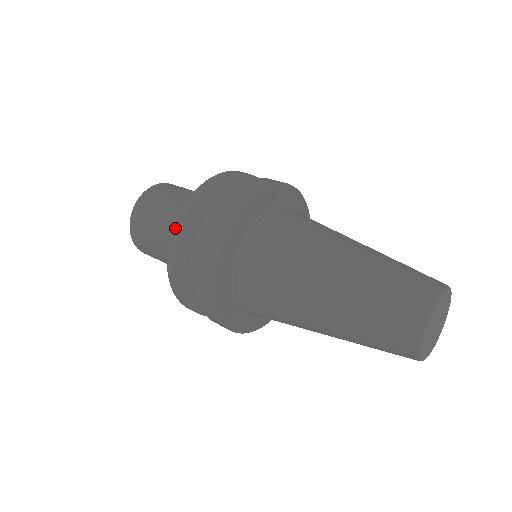
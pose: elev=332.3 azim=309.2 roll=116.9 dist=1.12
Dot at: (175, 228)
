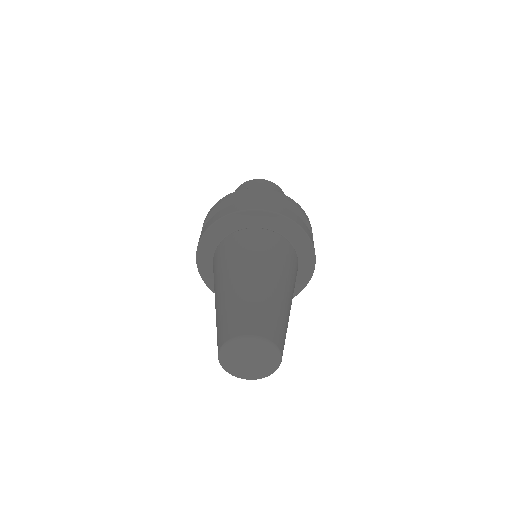
Dot at: (217, 202)
